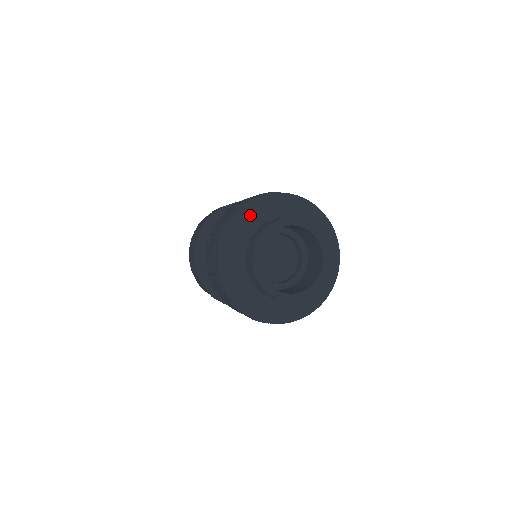
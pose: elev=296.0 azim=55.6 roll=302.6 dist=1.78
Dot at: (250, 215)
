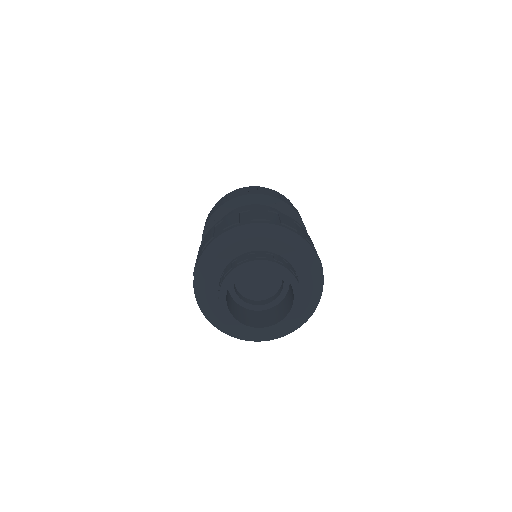
Dot at: (213, 259)
